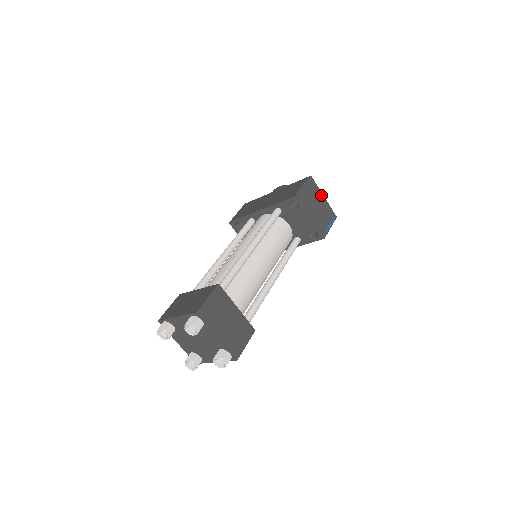
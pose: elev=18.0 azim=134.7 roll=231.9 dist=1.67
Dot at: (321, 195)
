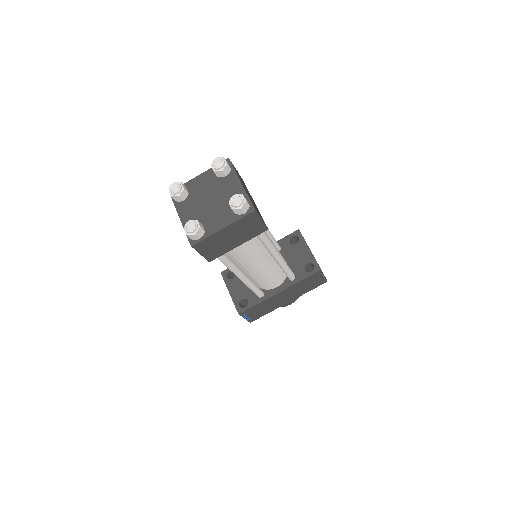
Dot at: occluded
